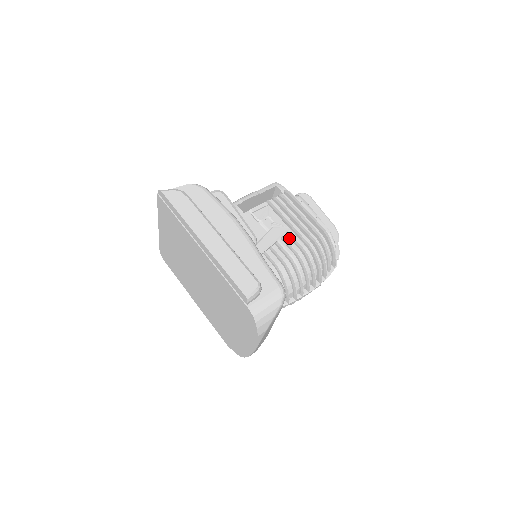
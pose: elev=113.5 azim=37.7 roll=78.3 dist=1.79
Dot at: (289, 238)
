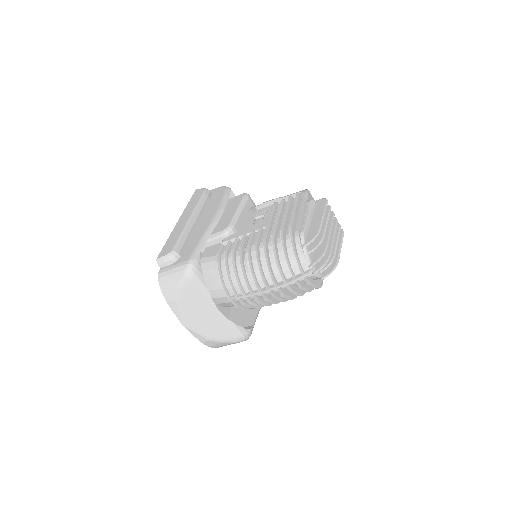
Dot at: occluded
